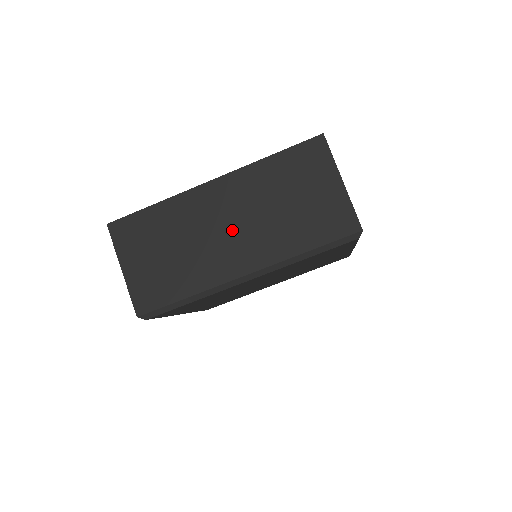
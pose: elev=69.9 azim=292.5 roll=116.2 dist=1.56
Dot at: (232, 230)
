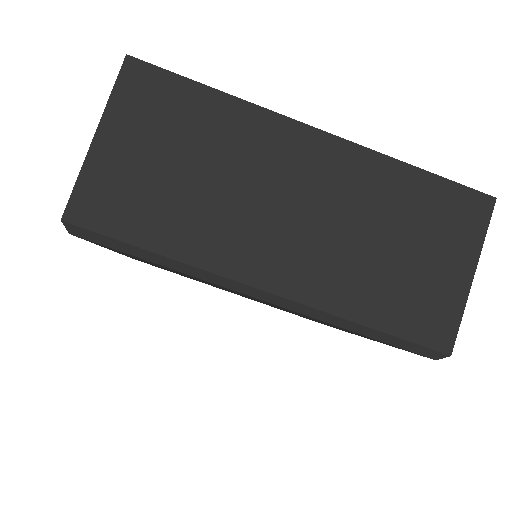
Dot at: (294, 217)
